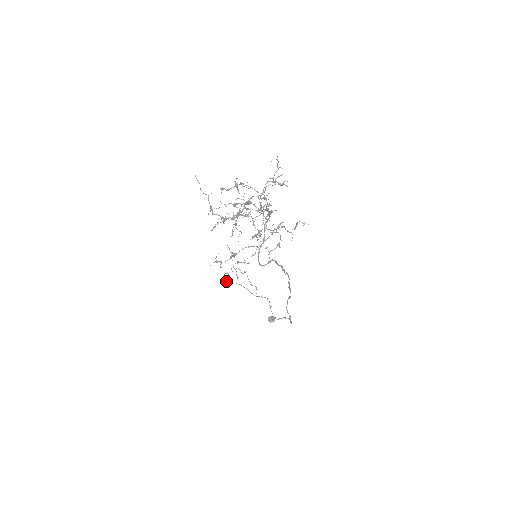
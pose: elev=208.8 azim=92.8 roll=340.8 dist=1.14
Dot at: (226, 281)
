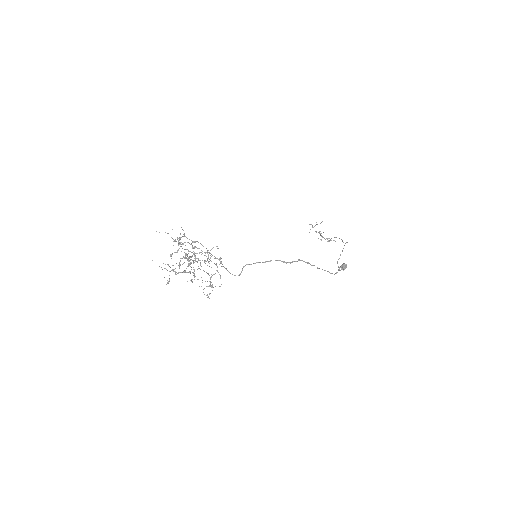
Dot at: occluded
